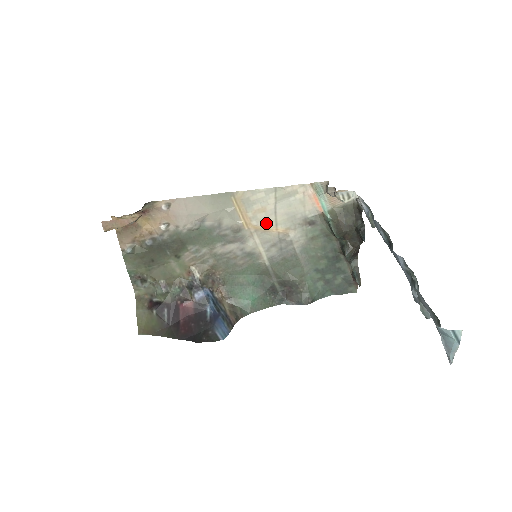
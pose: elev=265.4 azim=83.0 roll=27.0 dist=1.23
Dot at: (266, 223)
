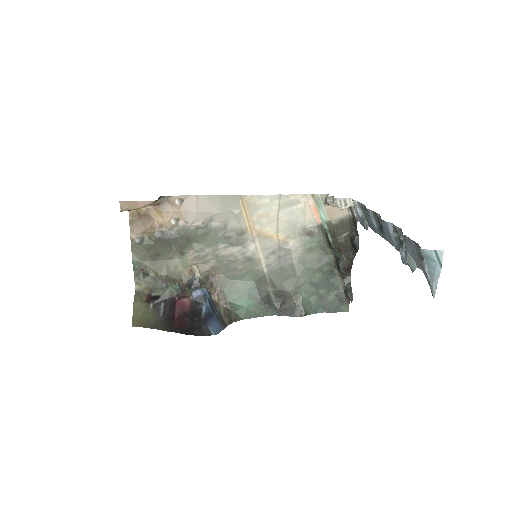
Dot at: (268, 229)
